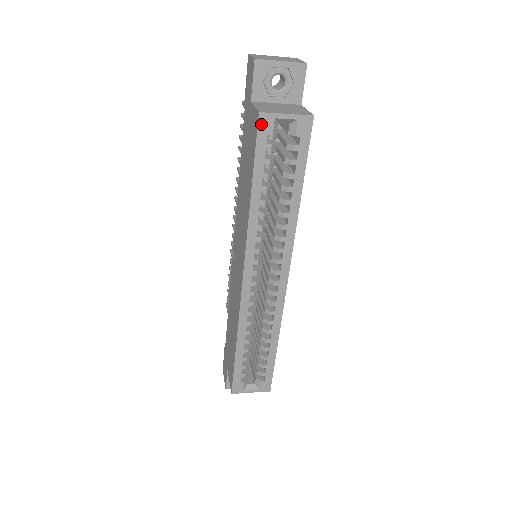
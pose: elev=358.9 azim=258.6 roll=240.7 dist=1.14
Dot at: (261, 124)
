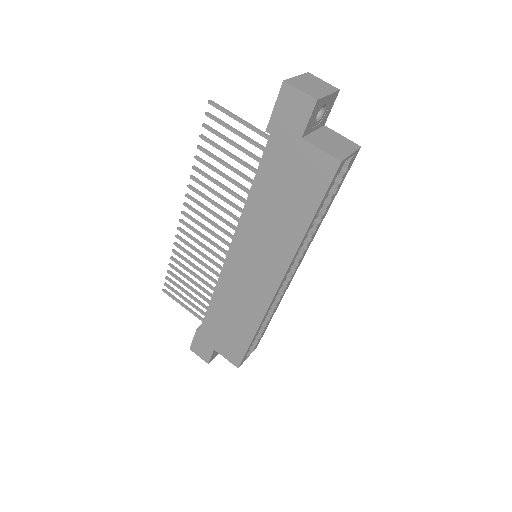
Dot at: (338, 170)
